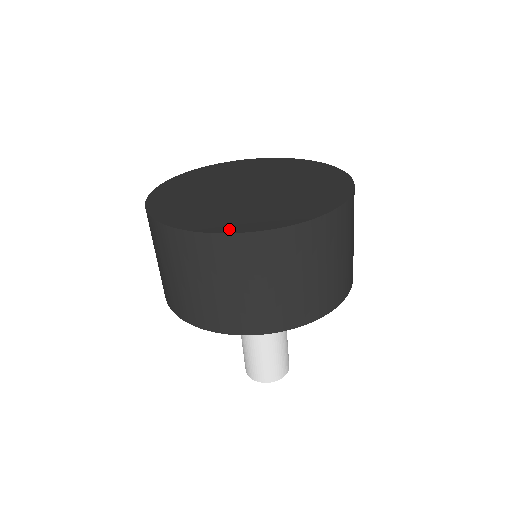
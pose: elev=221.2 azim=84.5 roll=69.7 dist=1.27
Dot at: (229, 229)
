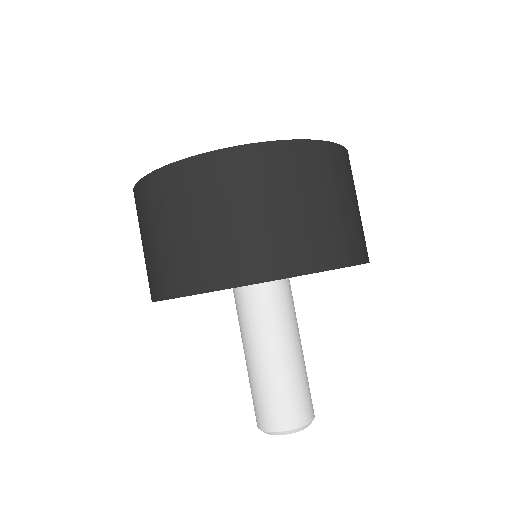
Dot at: (224, 151)
